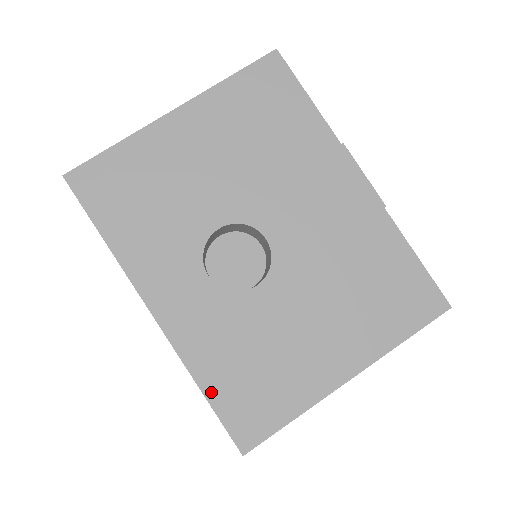
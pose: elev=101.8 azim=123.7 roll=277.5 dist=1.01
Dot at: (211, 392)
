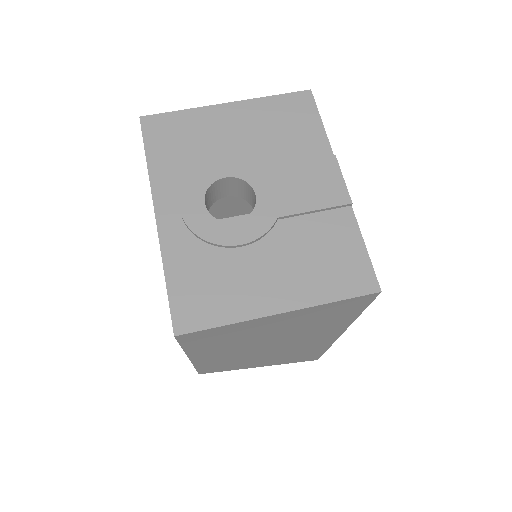
Dot at: (172, 282)
